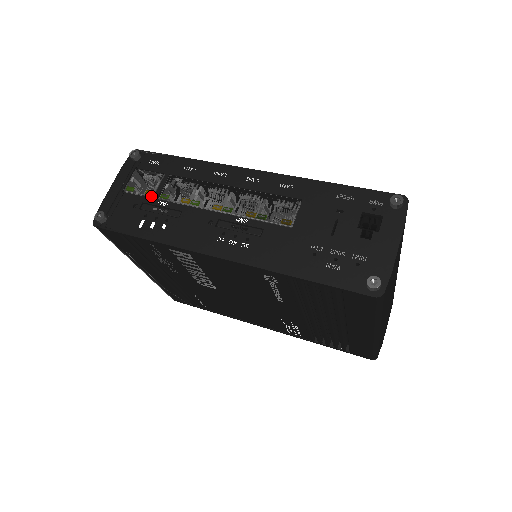
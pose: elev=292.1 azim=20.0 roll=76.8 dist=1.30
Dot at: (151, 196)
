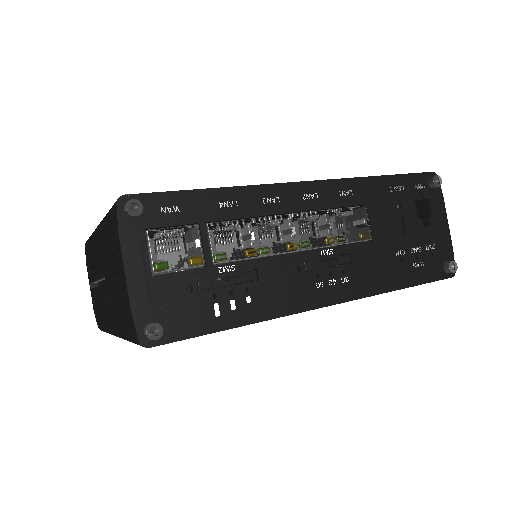
Dot at: (201, 265)
